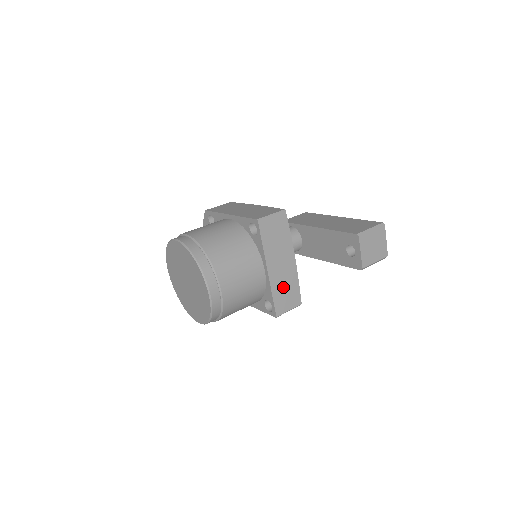
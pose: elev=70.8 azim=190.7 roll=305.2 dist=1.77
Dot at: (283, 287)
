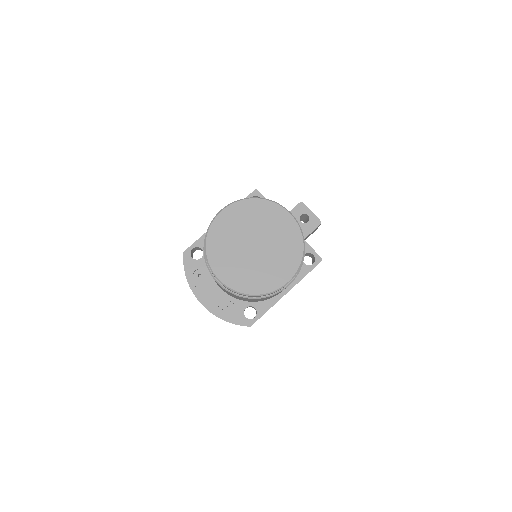
Dot at: occluded
